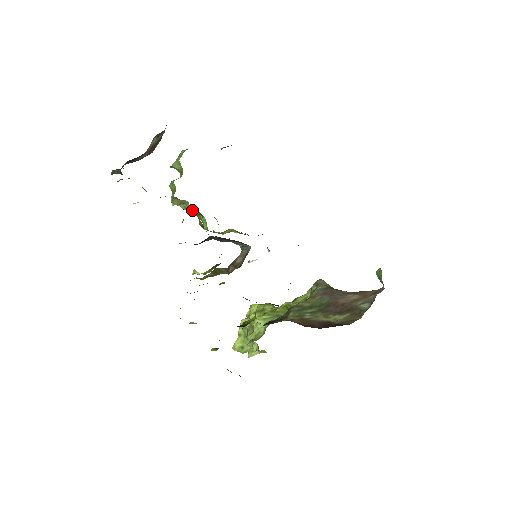
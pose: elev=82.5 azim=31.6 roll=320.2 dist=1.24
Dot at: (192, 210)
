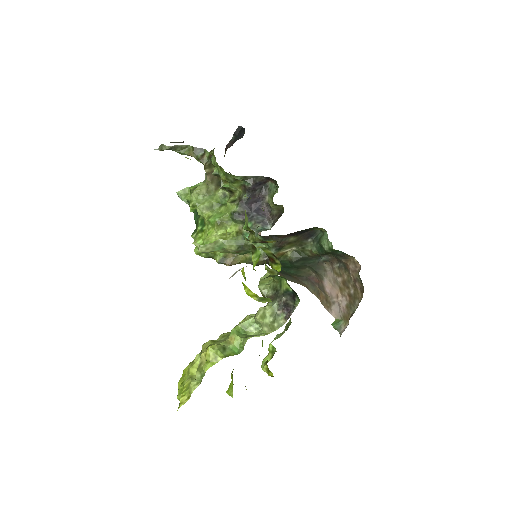
Dot at: (216, 198)
